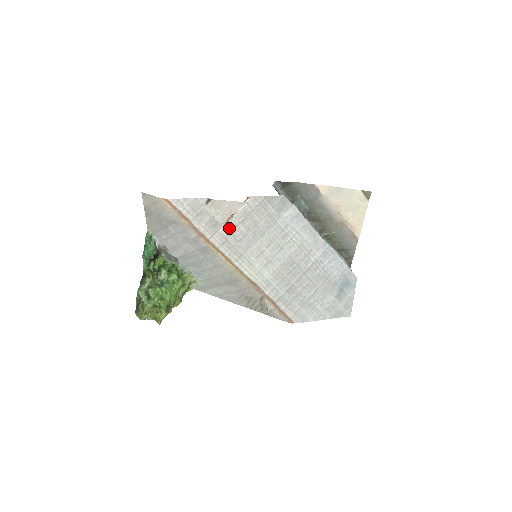
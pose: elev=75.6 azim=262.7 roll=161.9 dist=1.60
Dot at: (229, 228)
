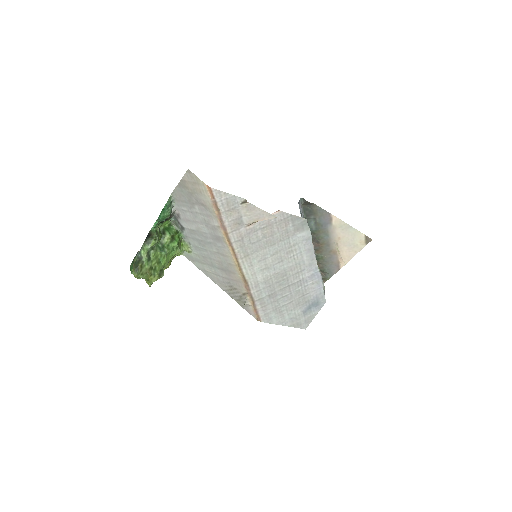
Dot at: (249, 230)
